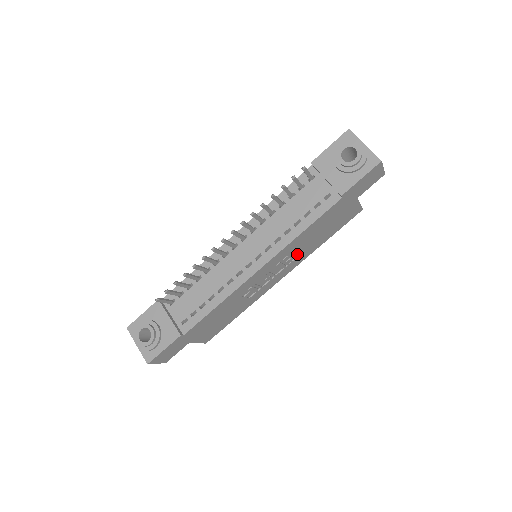
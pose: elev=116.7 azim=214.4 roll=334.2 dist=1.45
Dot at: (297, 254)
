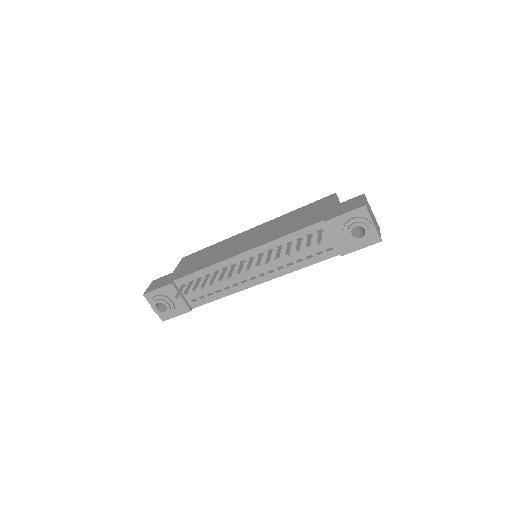
Dot at: occluded
